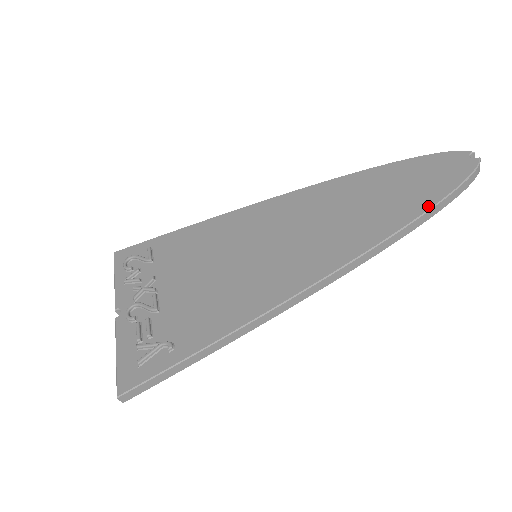
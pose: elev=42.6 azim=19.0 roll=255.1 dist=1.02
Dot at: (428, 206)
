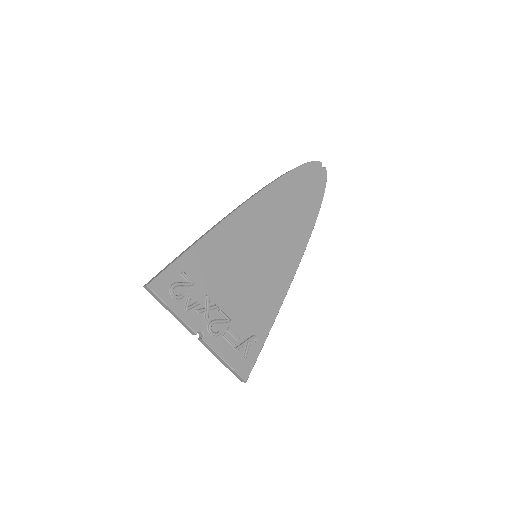
Dot at: (320, 205)
